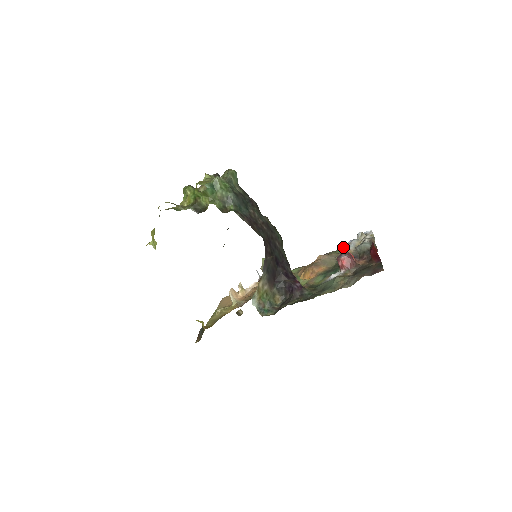
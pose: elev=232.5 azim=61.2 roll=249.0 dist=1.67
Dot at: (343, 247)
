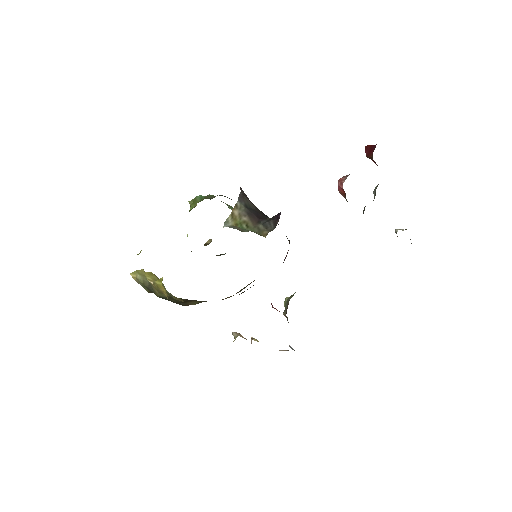
Dot at: occluded
